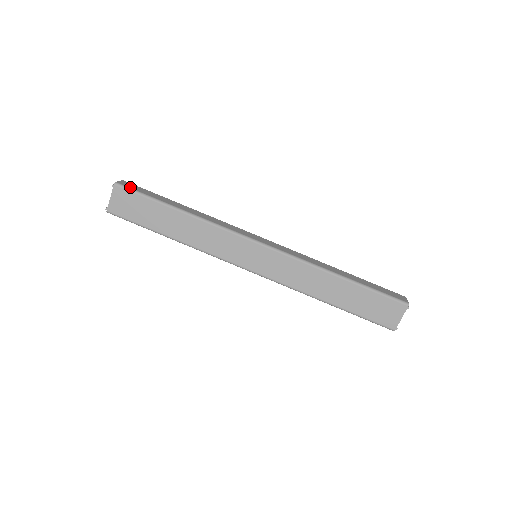
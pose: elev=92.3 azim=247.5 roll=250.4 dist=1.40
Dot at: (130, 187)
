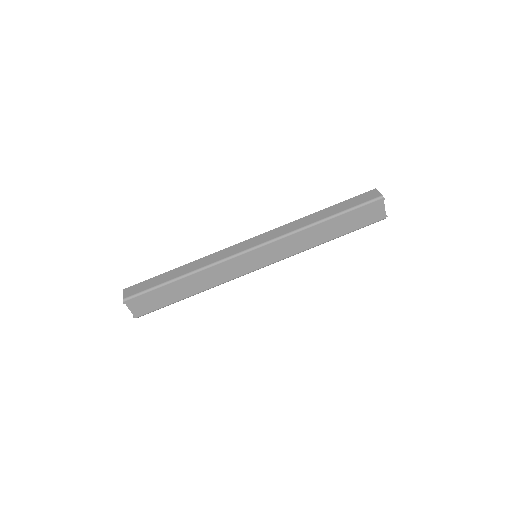
Dot at: (135, 293)
